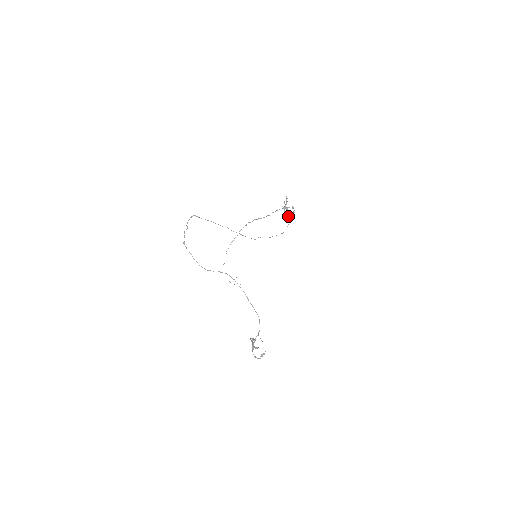
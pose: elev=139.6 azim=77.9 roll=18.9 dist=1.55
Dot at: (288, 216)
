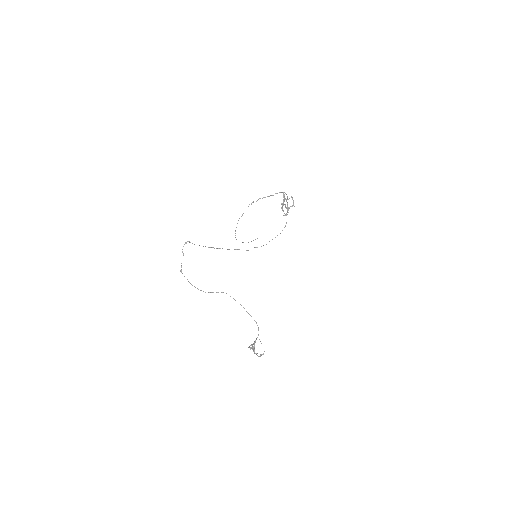
Dot at: occluded
